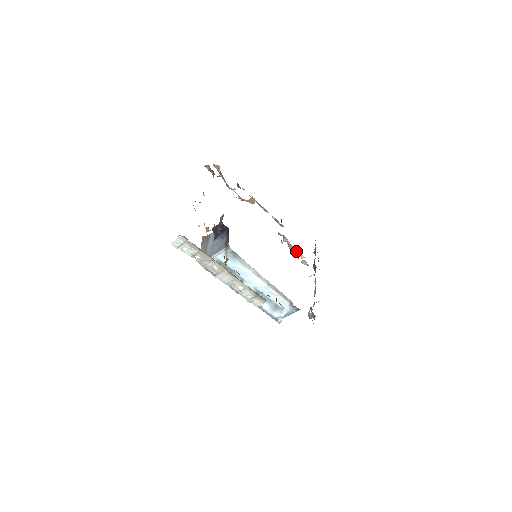
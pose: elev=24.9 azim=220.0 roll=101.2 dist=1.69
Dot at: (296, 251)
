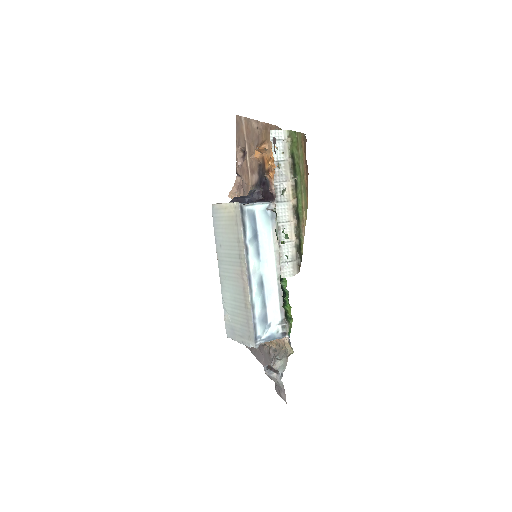
Dot at: occluded
